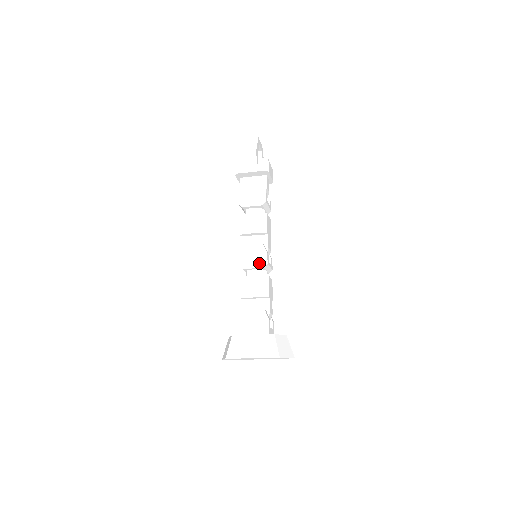
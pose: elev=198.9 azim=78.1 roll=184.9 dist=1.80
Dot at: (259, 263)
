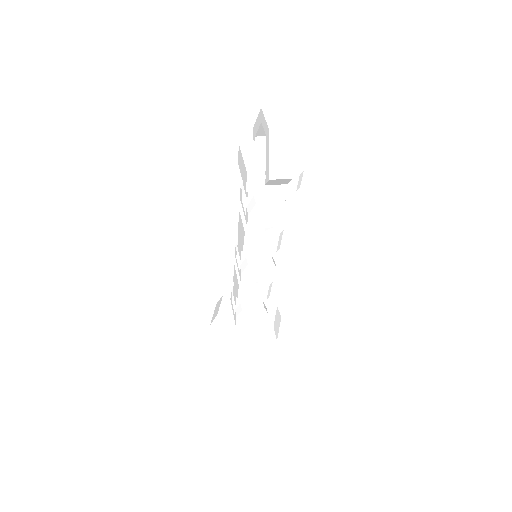
Dot at: (265, 278)
